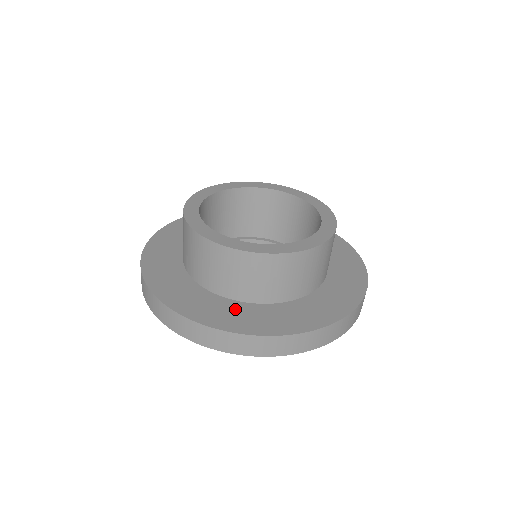
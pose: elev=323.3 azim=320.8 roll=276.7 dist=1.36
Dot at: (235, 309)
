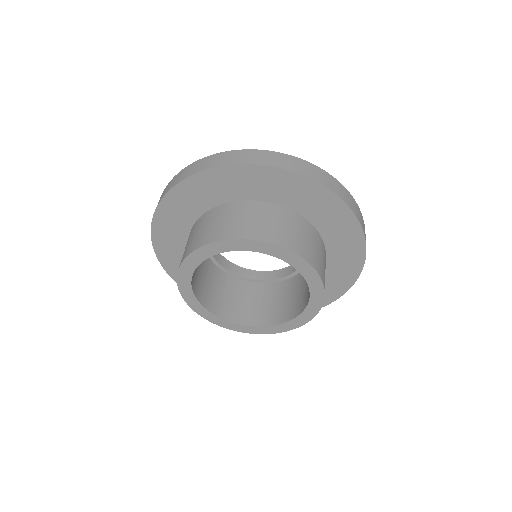
Dot at: occluded
